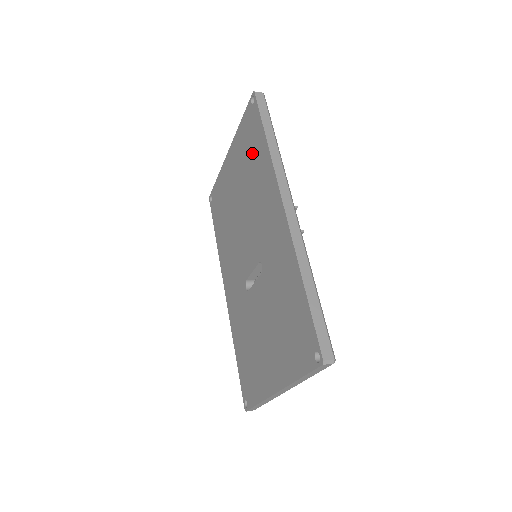
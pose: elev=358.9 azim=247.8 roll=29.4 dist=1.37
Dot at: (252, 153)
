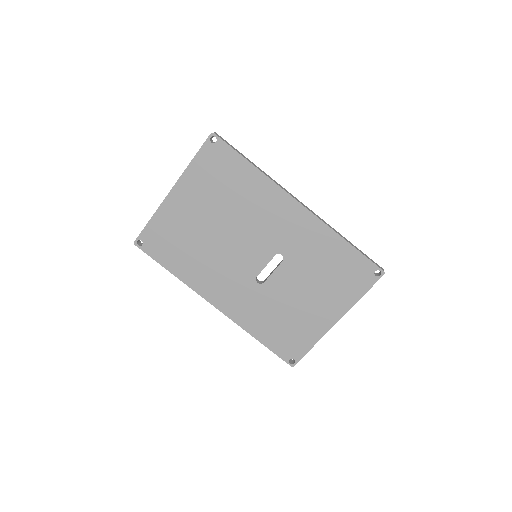
Dot at: (230, 181)
